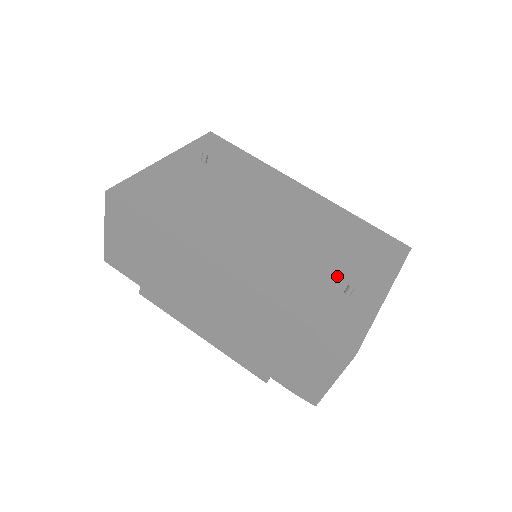
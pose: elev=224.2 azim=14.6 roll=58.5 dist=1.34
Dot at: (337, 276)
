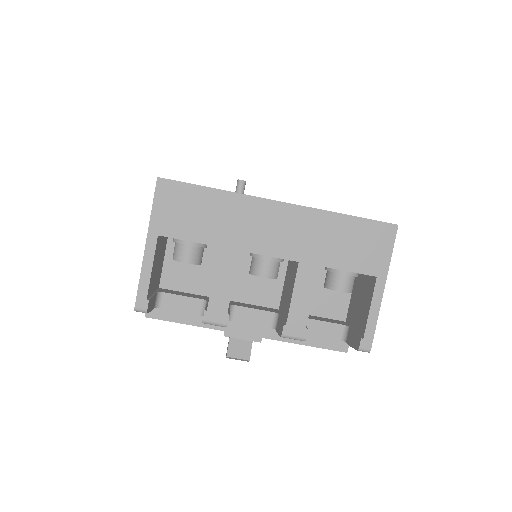
Dot at: occluded
